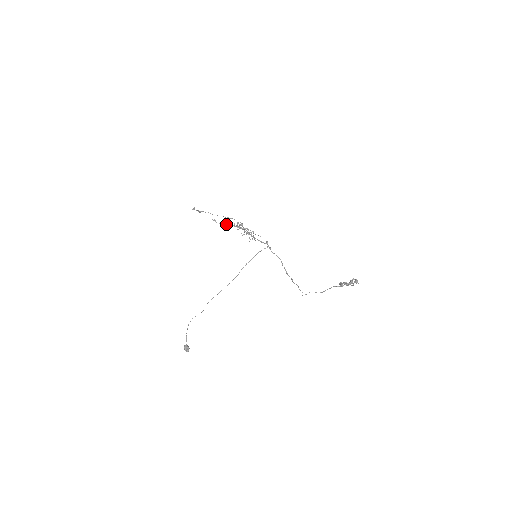
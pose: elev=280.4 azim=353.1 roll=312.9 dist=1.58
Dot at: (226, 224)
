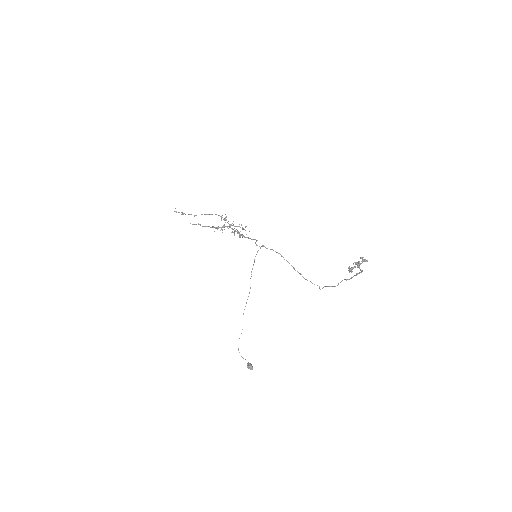
Dot at: (211, 227)
